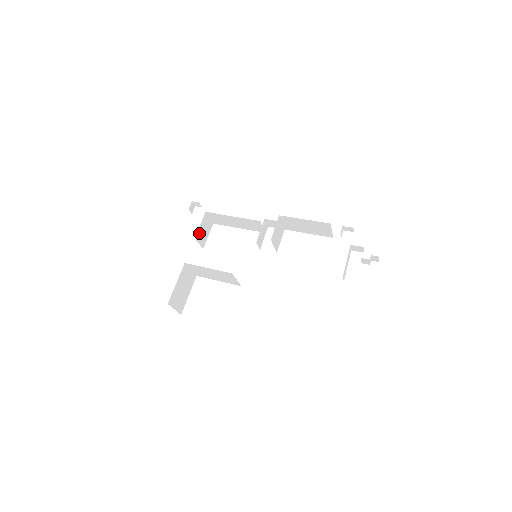
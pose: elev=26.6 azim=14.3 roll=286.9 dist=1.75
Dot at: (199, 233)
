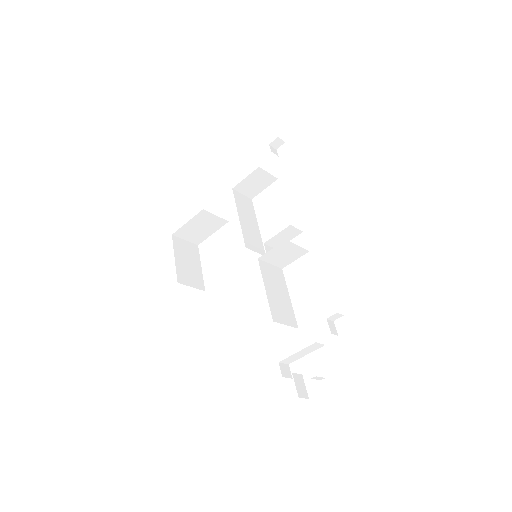
Dot at: (243, 185)
